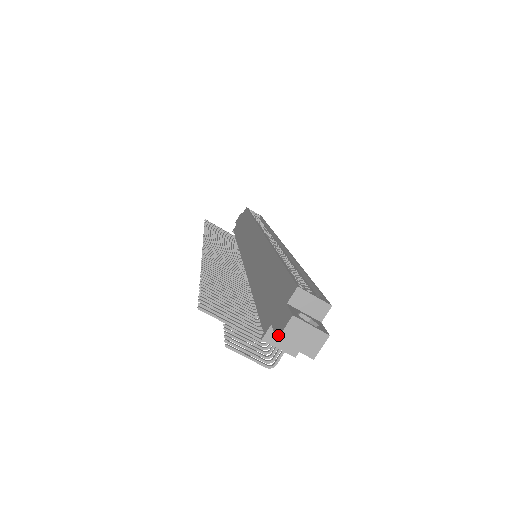
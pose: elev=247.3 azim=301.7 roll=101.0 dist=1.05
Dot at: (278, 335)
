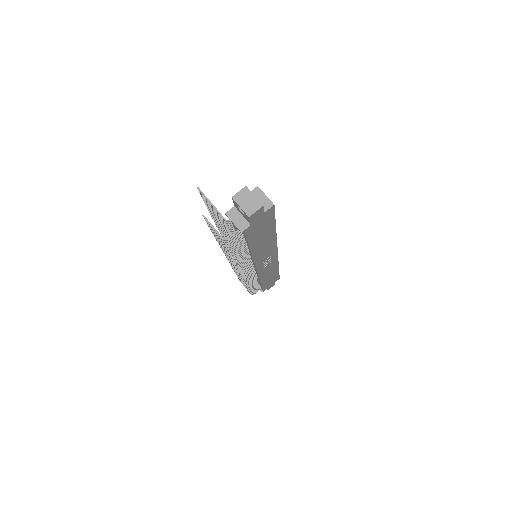
Dot at: (234, 196)
